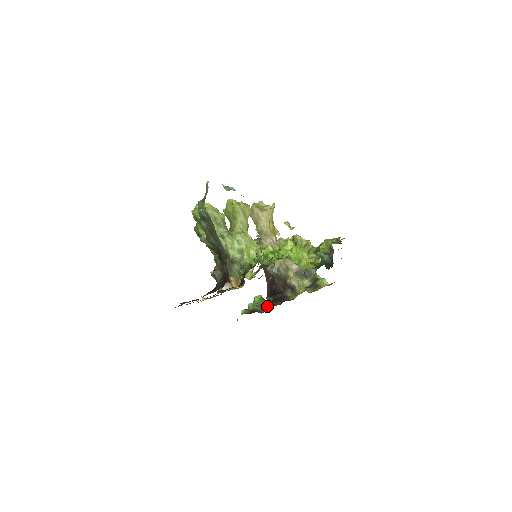
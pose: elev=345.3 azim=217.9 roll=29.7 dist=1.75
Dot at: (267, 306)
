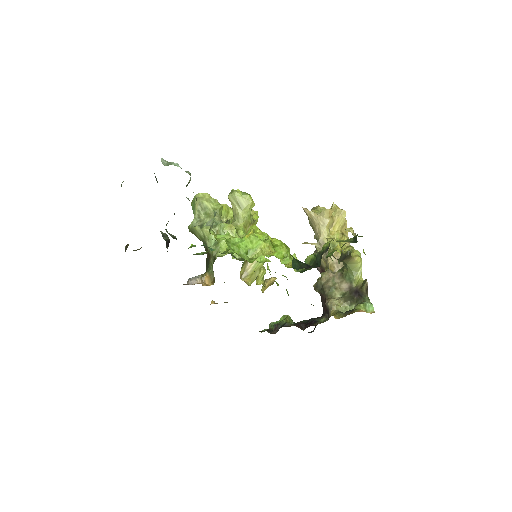
Dot at: (281, 326)
